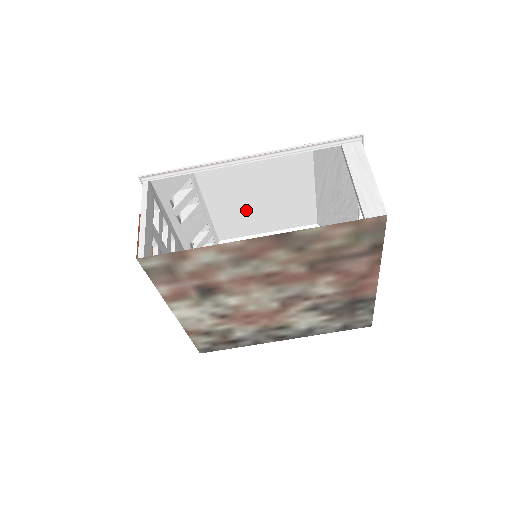
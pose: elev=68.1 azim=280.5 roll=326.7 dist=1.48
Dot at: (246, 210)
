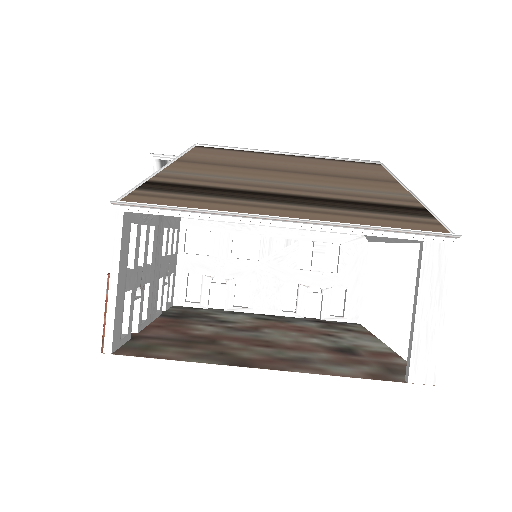
Dot at: occluded
